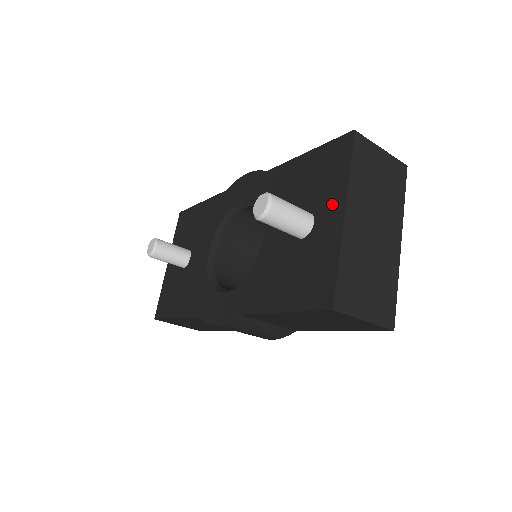
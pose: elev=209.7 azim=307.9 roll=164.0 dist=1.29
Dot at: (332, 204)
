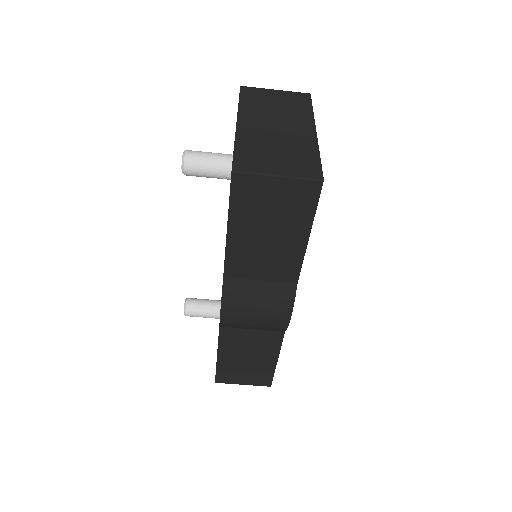
Dot at: occluded
